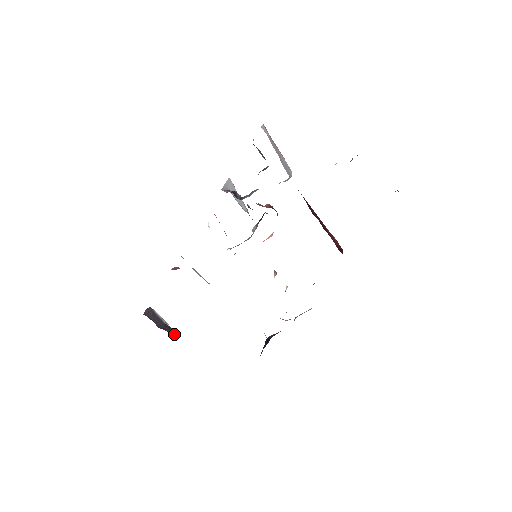
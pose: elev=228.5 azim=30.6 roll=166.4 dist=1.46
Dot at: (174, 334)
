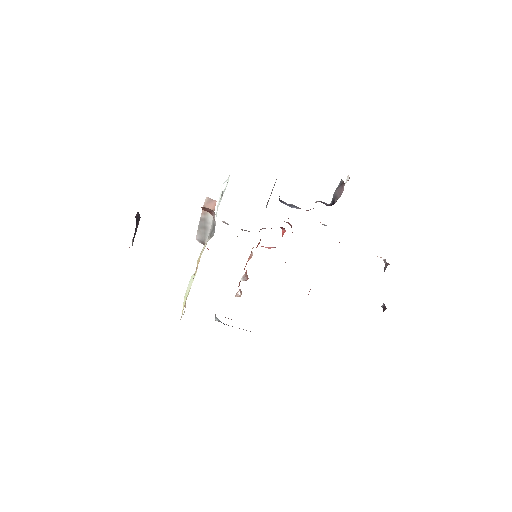
Dot at: occluded
